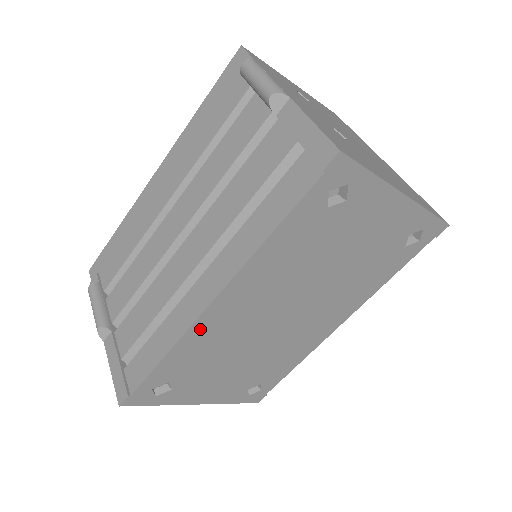
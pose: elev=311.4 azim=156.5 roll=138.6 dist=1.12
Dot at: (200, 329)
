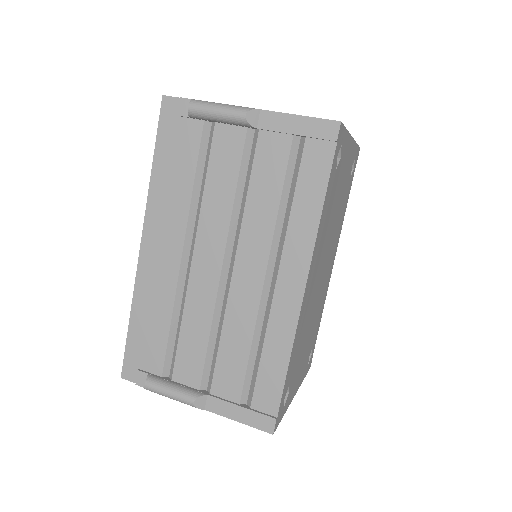
Dot at: (300, 320)
